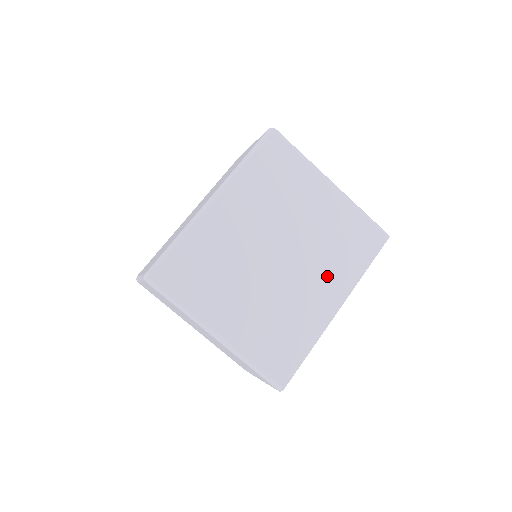
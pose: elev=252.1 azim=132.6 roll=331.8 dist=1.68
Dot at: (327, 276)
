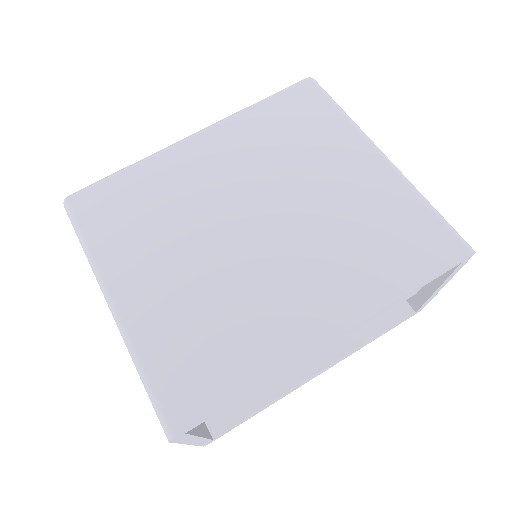
Dot at: (327, 277)
